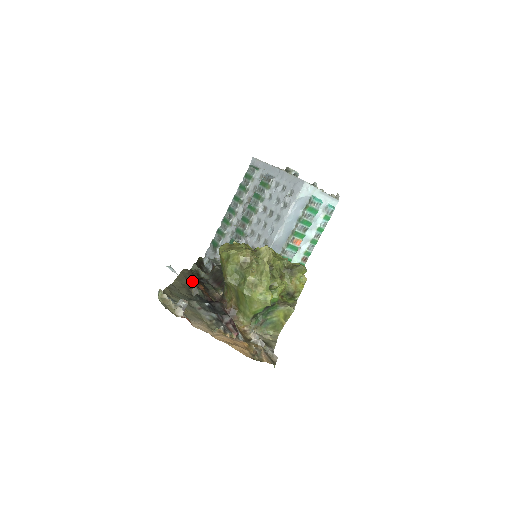
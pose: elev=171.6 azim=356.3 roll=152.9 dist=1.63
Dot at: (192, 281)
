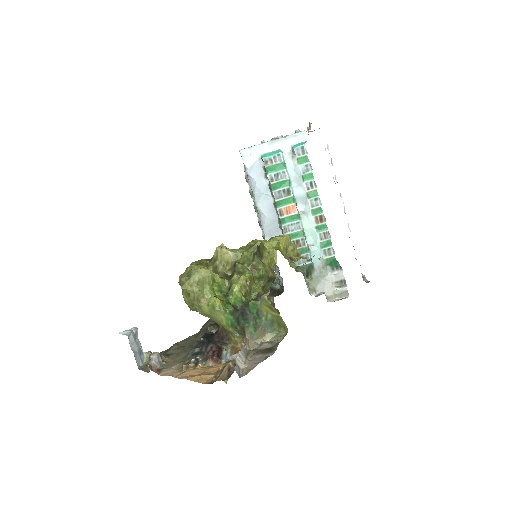
Dot at: occluded
